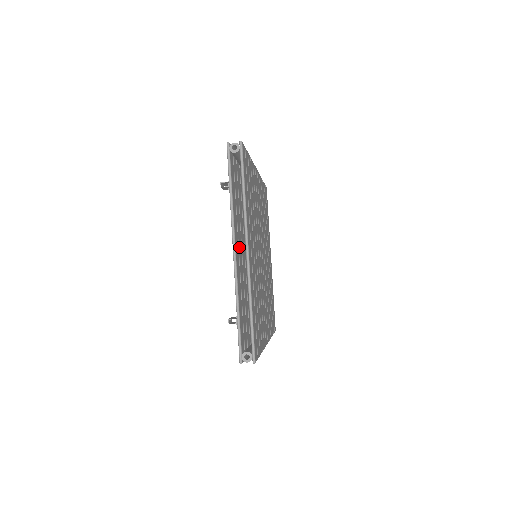
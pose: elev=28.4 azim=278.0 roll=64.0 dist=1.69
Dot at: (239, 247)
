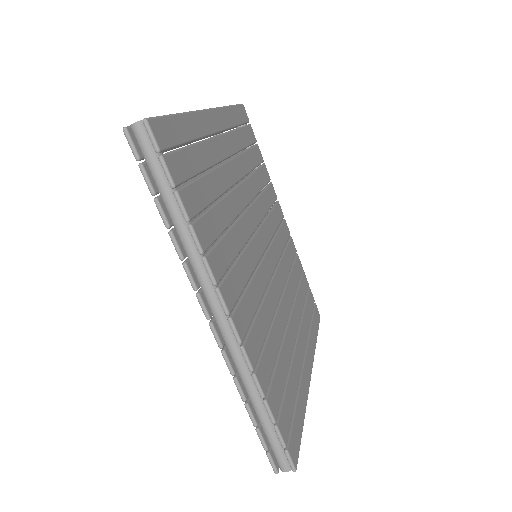
Dot at: occluded
